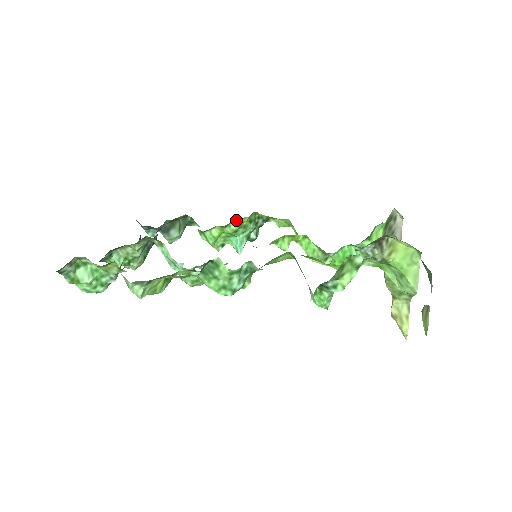
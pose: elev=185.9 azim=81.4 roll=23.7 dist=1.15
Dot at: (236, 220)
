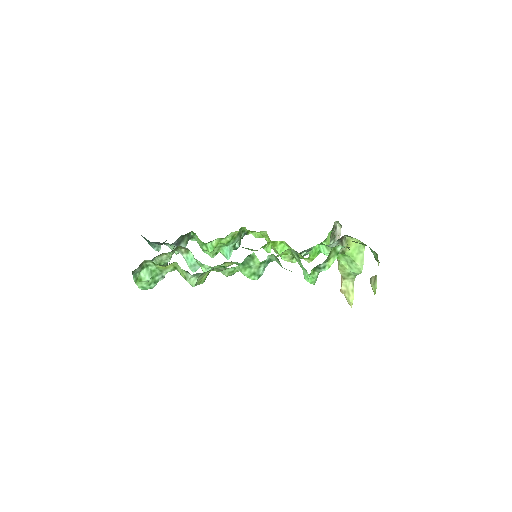
Dot at: (231, 233)
